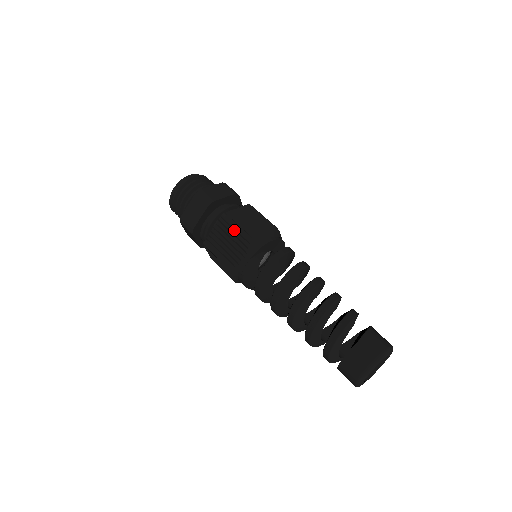
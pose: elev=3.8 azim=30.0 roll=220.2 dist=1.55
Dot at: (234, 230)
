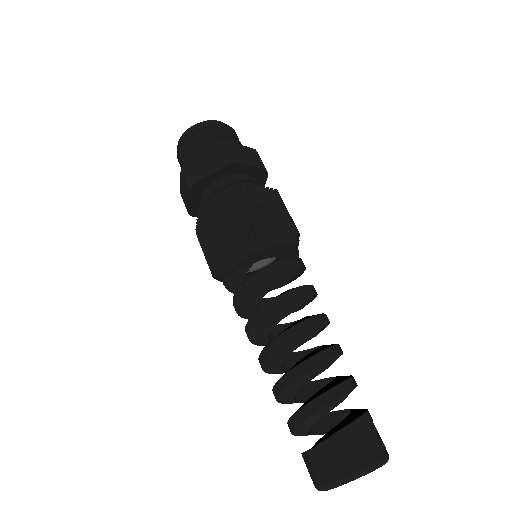
Dot at: (210, 233)
